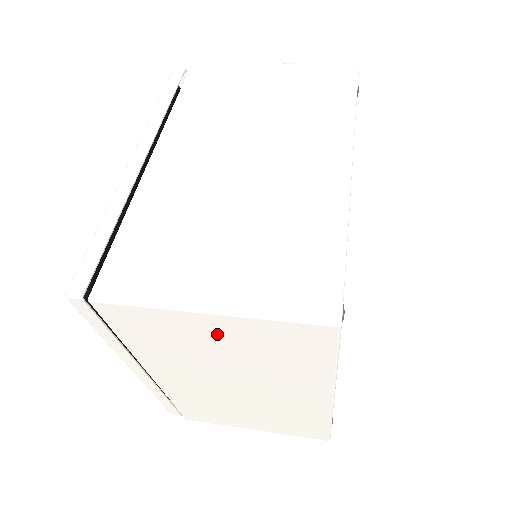
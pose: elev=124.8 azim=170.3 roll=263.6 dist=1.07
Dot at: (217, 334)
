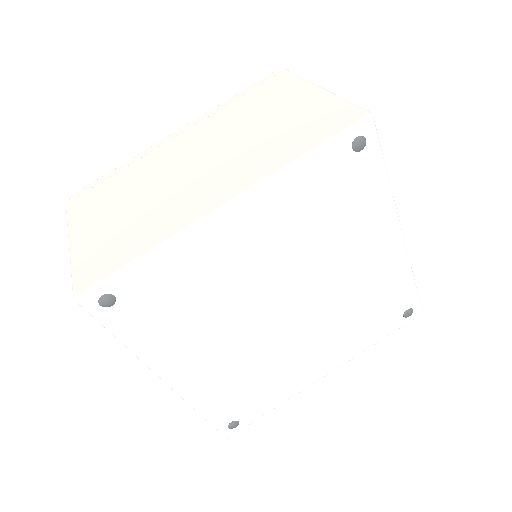
Dot at: occluded
